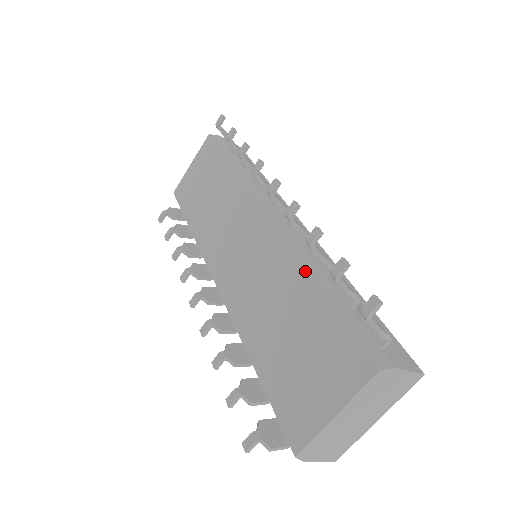
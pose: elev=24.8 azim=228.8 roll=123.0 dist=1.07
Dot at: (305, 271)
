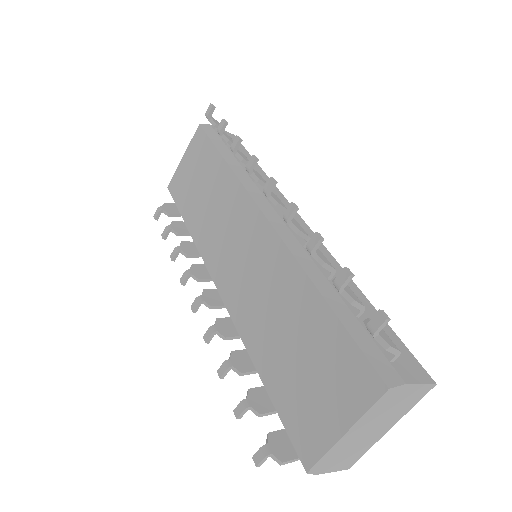
Dot at: (307, 278)
